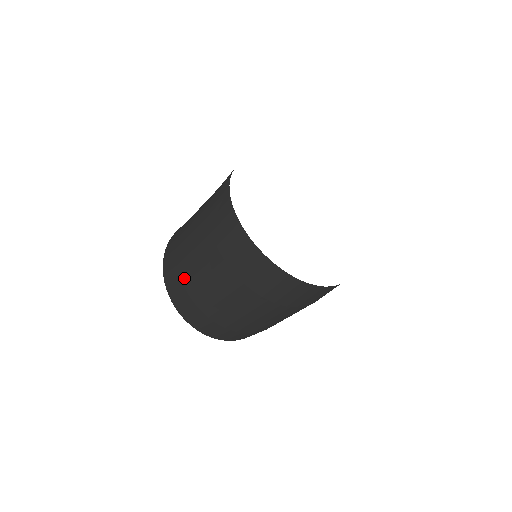
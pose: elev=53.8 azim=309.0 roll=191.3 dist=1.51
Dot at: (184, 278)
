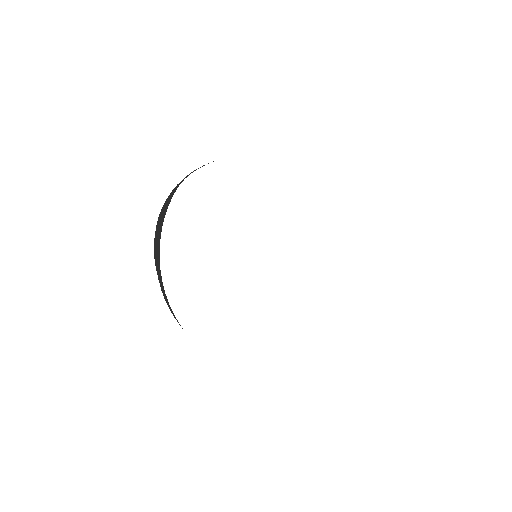
Dot at: occluded
